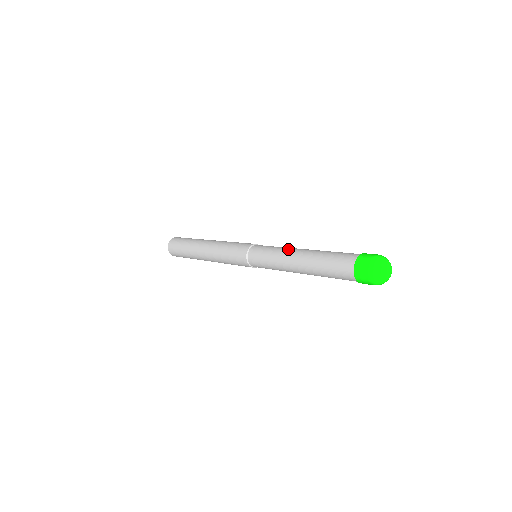
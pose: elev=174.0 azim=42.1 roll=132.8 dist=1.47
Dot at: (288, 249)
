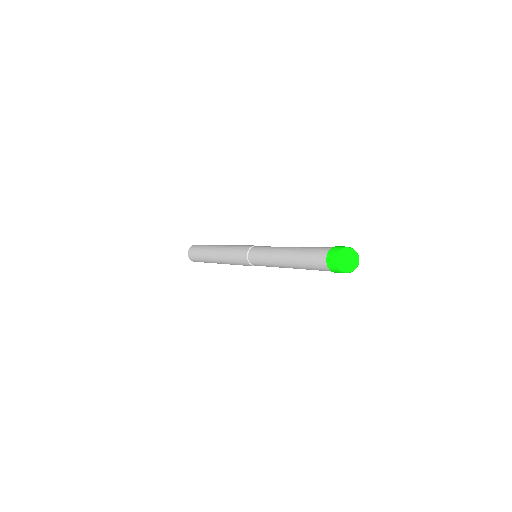
Dot at: (280, 247)
